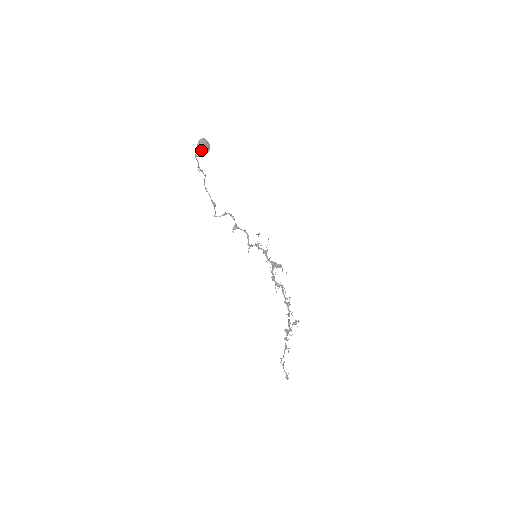
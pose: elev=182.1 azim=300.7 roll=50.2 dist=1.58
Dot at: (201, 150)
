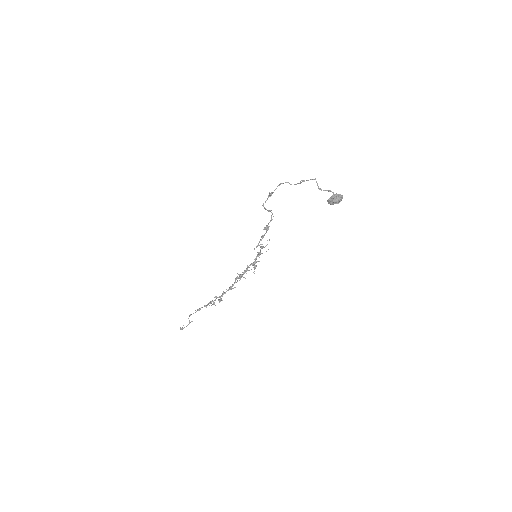
Dot at: (334, 202)
